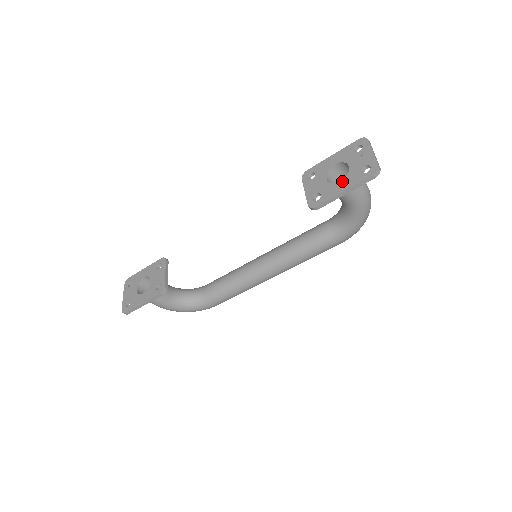
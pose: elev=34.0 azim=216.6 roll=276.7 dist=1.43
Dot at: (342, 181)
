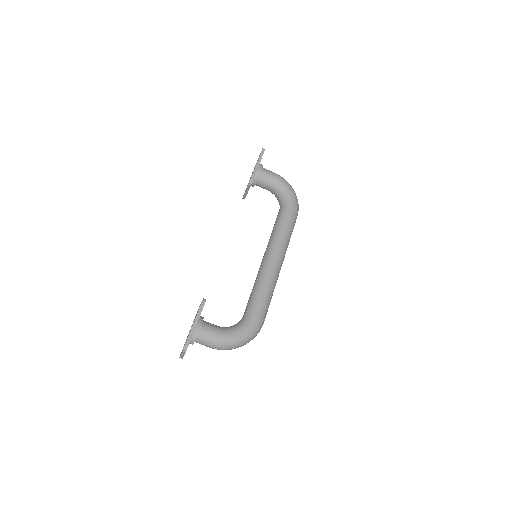
Dot at: (254, 168)
